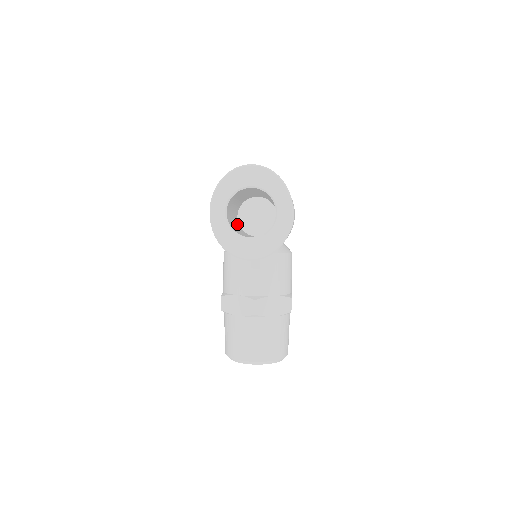
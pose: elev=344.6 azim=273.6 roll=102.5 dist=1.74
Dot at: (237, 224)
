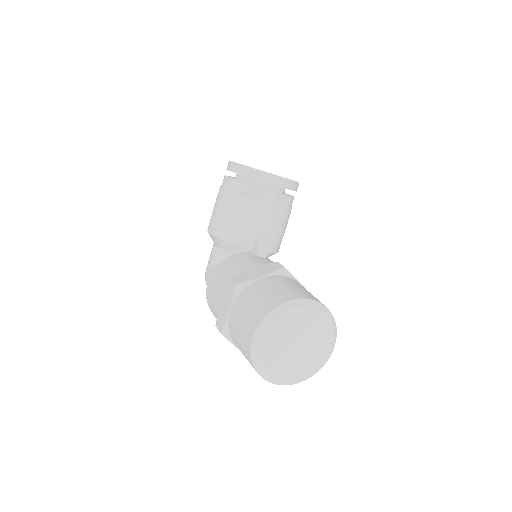
Dot at: occluded
